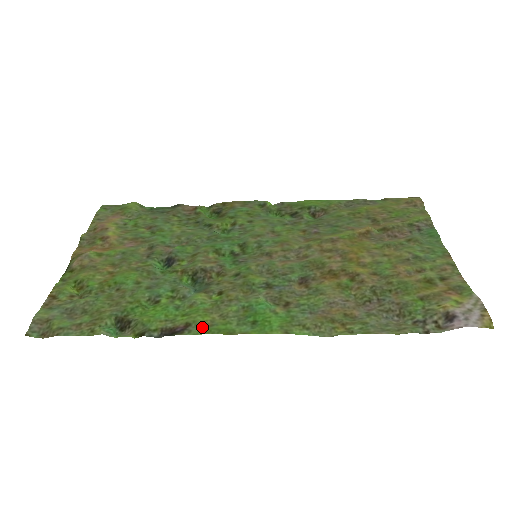
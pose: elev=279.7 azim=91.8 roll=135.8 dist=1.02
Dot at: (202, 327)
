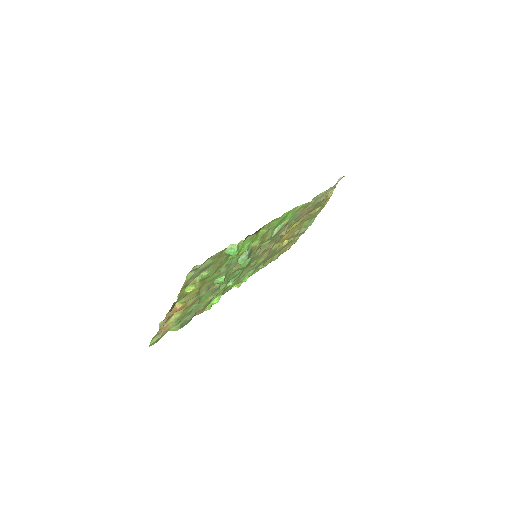
Dot at: (266, 227)
